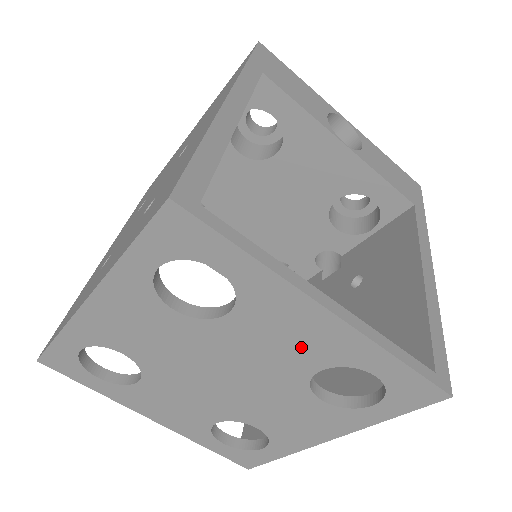
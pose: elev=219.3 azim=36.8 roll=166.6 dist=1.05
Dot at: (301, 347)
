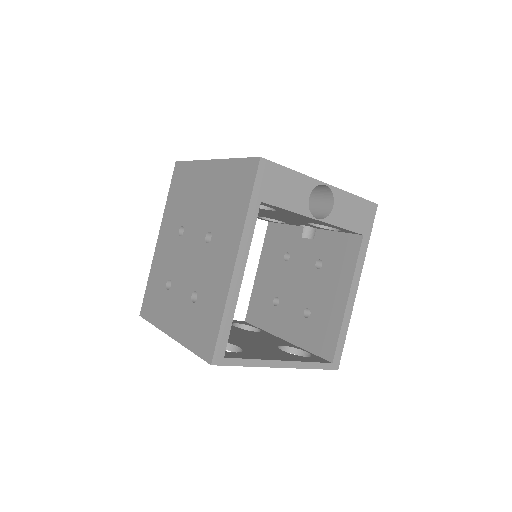
Dot at: occluded
